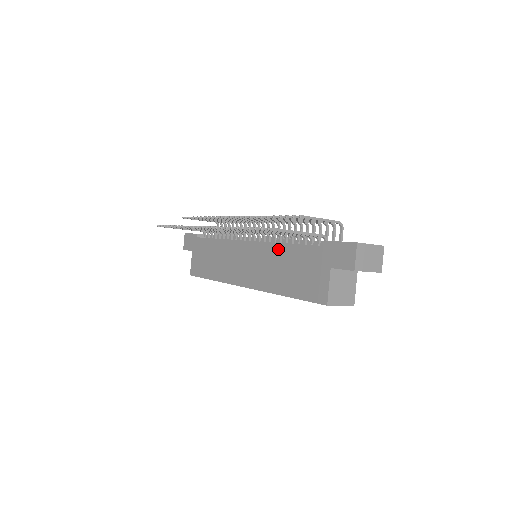
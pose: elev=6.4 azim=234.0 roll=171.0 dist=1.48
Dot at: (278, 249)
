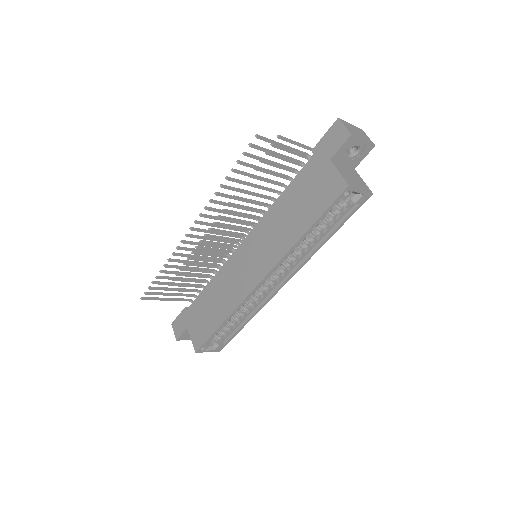
Dot at: (274, 210)
